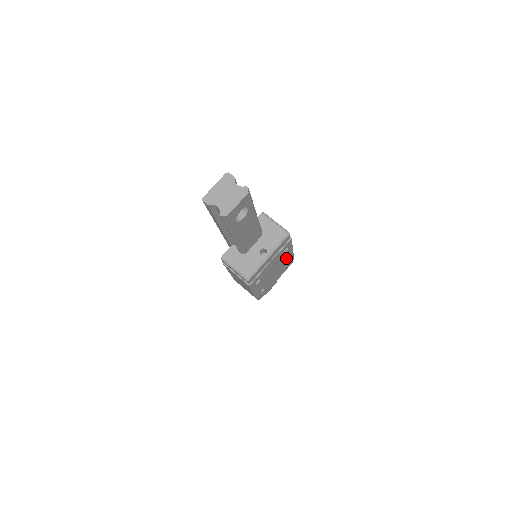
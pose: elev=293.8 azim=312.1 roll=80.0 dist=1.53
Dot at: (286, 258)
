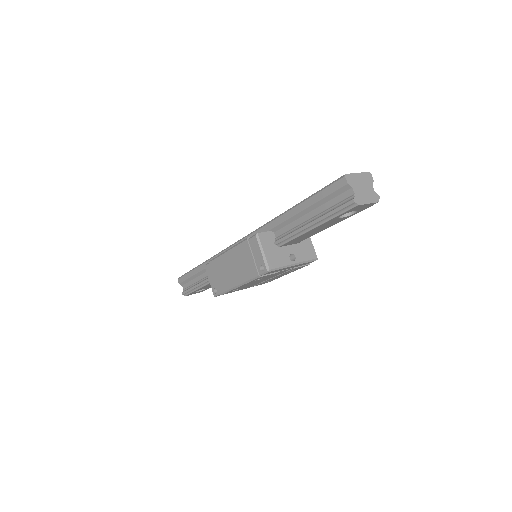
Dot at: (276, 277)
